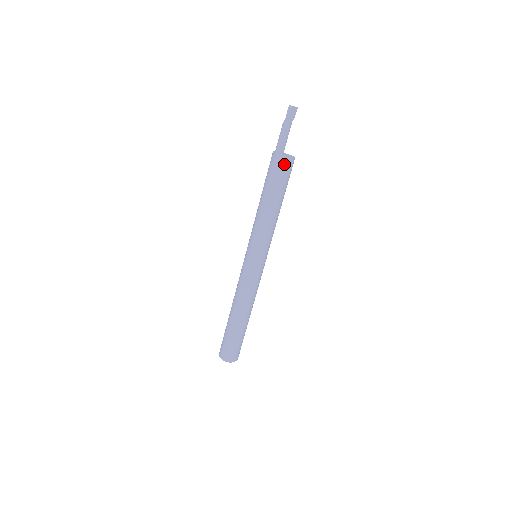
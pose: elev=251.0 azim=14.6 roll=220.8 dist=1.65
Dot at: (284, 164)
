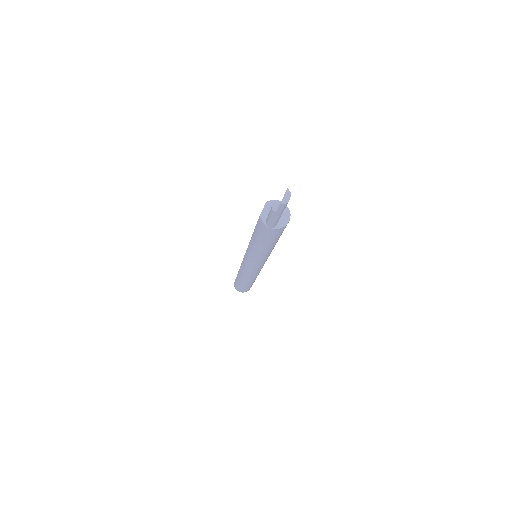
Dot at: (281, 230)
